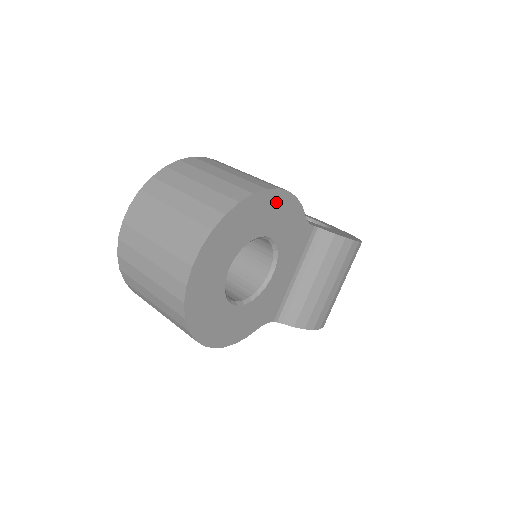
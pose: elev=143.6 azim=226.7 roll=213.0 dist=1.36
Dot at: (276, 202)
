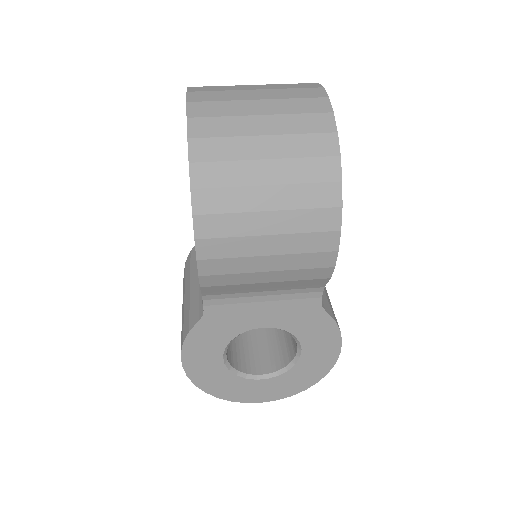
Dot at: occluded
